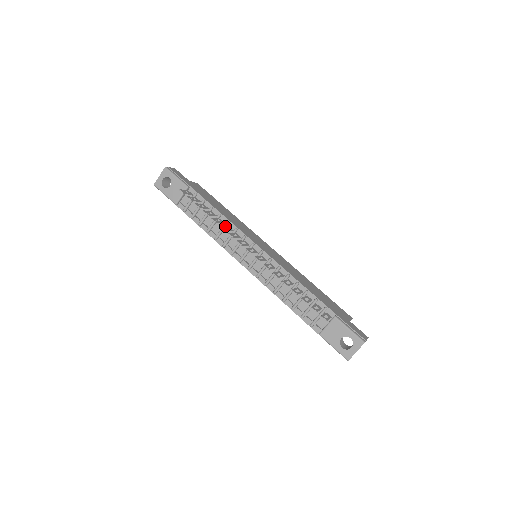
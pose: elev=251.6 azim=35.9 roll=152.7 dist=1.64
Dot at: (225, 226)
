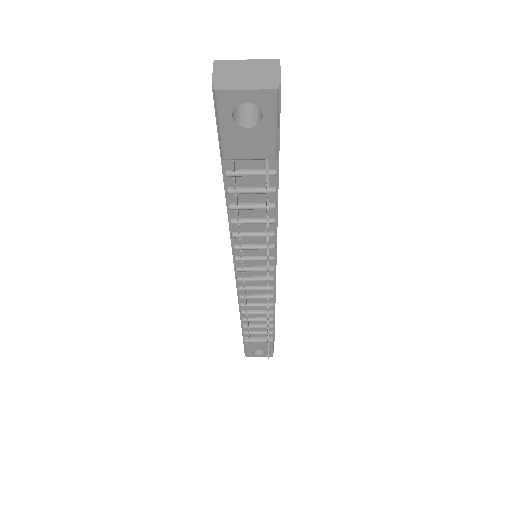
Dot at: occluded
